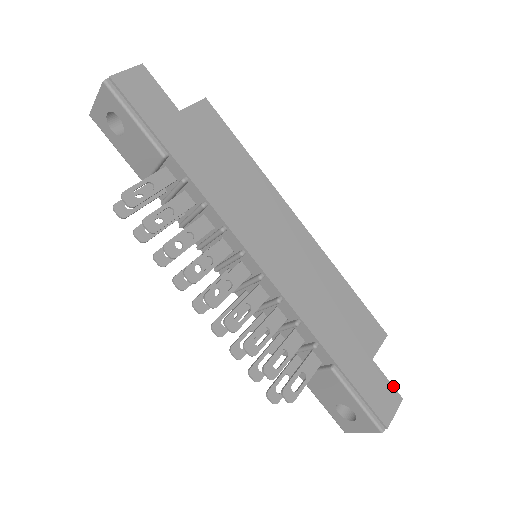
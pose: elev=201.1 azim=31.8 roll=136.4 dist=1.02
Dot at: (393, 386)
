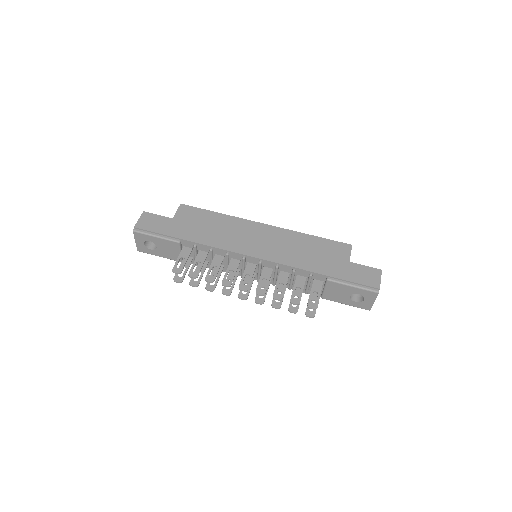
Dot at: (371, 267)
